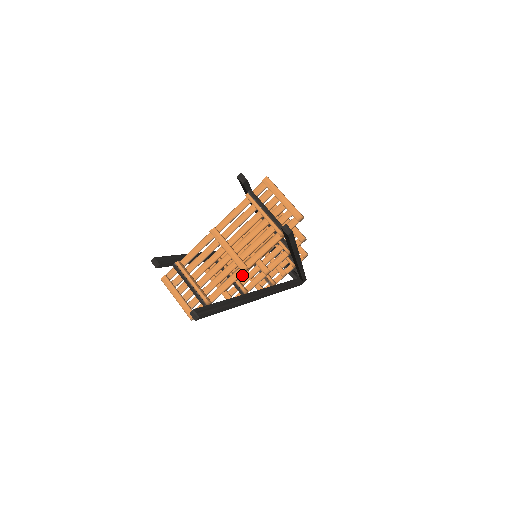
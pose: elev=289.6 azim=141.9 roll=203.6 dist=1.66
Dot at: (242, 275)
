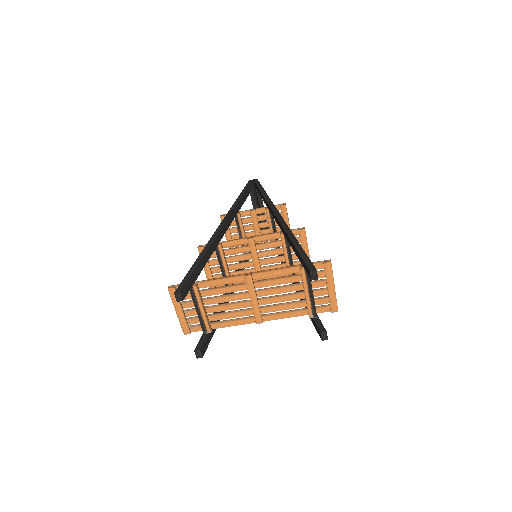
Dot at: (235, 269)
